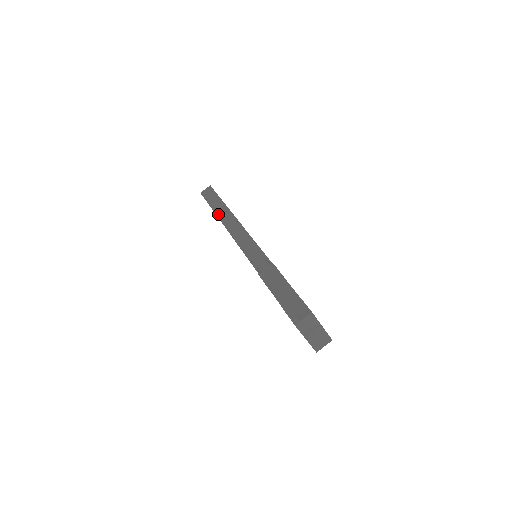
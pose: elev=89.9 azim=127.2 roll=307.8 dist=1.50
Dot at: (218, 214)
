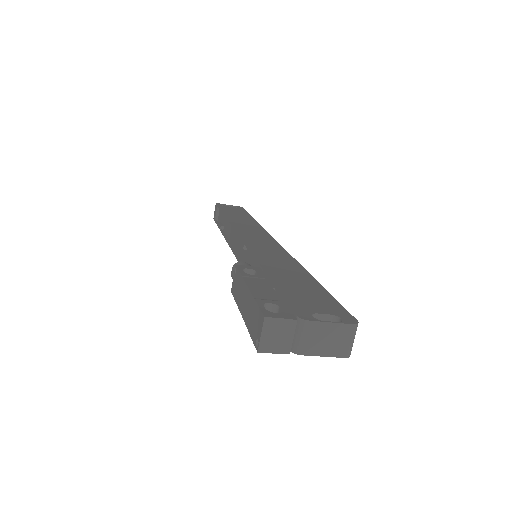
Dot at: (225, 231)
